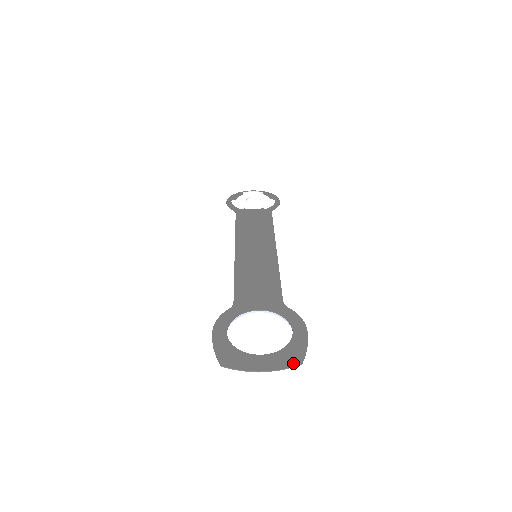
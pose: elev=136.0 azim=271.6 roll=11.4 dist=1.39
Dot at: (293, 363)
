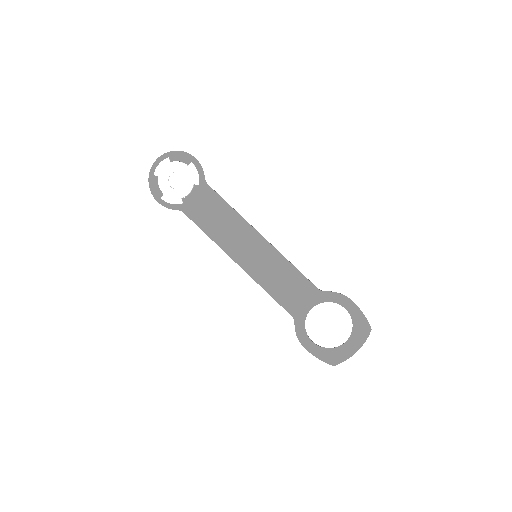
Dot at: (367, 333)
